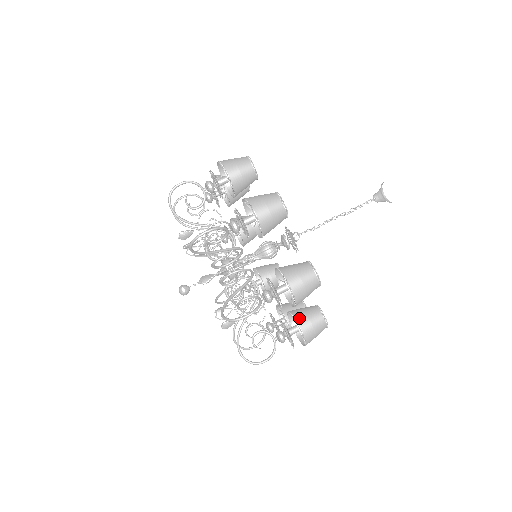
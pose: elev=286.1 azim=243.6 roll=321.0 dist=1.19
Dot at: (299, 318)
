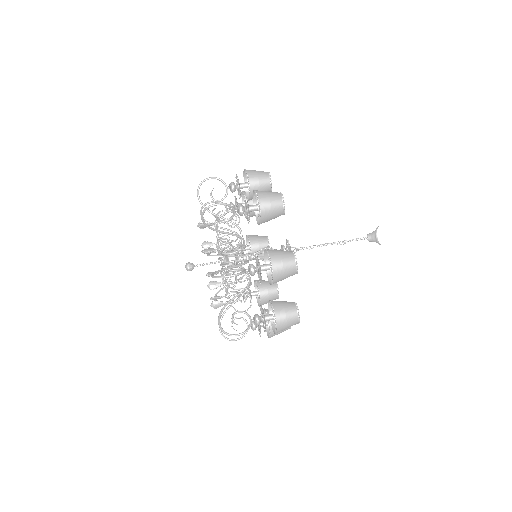
Dot at: occluded
